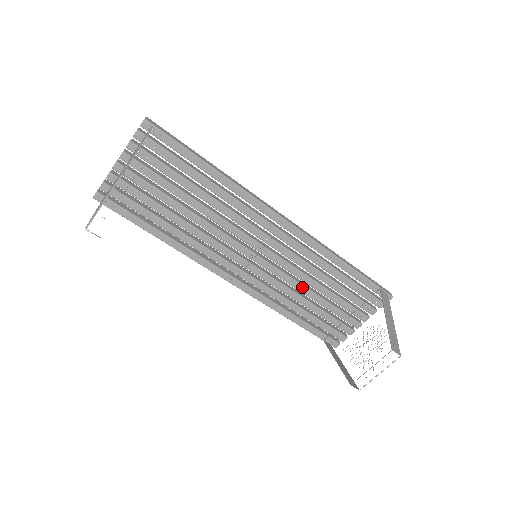
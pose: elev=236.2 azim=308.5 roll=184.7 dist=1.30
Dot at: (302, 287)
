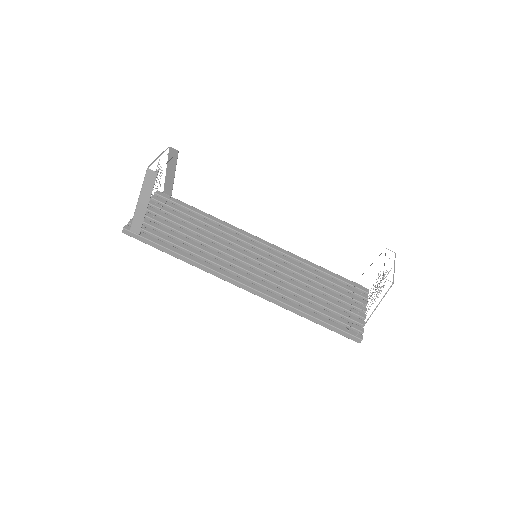
Dot at: (301, 285)
